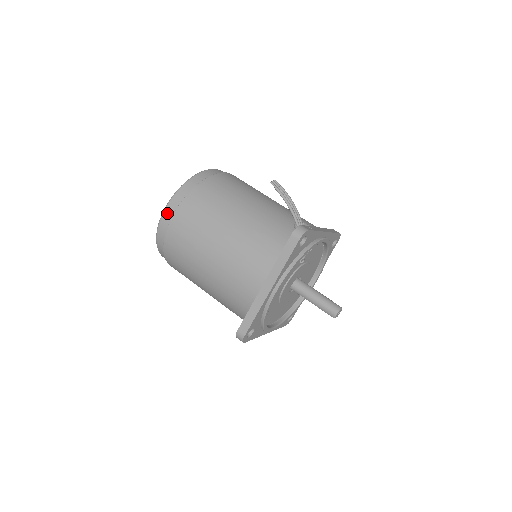
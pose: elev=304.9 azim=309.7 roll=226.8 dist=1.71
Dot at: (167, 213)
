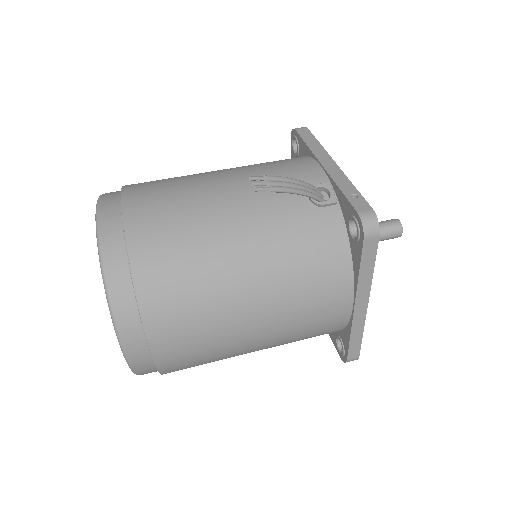
Dot at: (134, 352)
